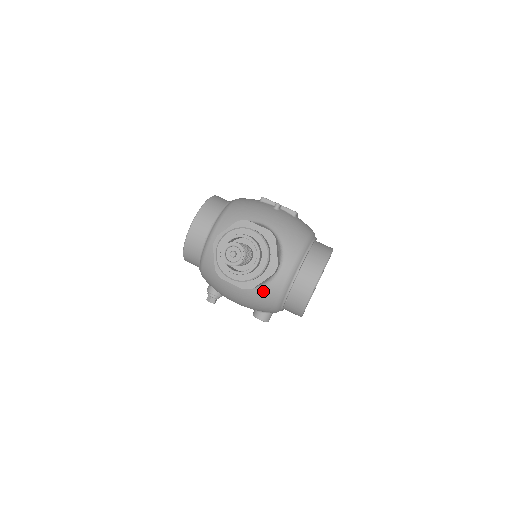
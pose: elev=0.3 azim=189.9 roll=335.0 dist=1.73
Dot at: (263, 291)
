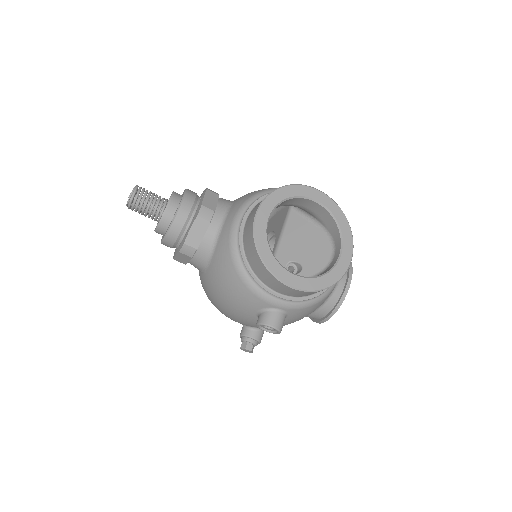
Dot at: (217, 258)
